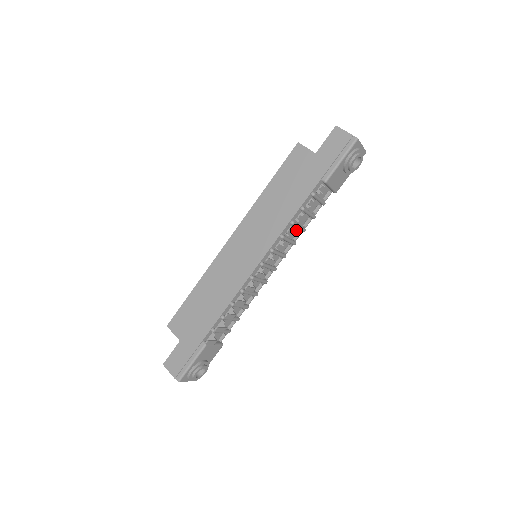
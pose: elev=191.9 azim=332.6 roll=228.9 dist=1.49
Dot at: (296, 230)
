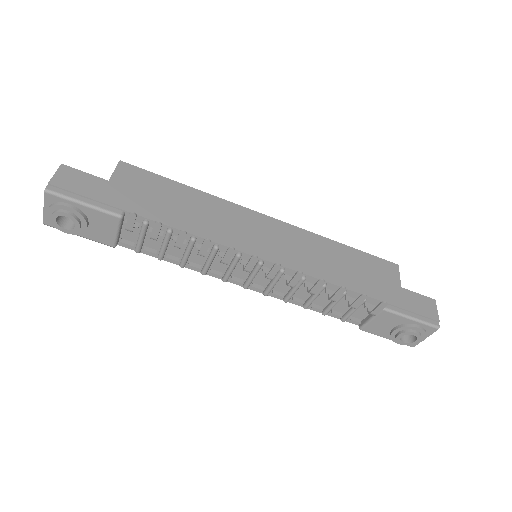
Dot at: (307, 296)
